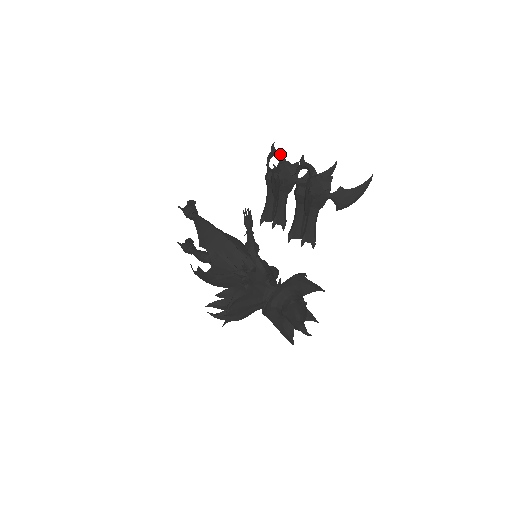
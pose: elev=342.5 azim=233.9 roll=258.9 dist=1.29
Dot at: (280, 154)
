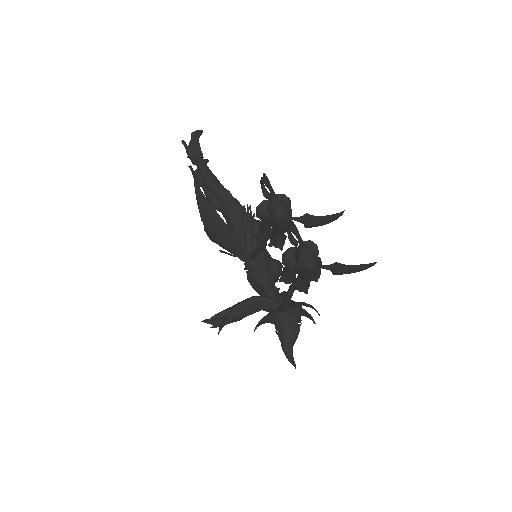
Dot at: (272, 193)
